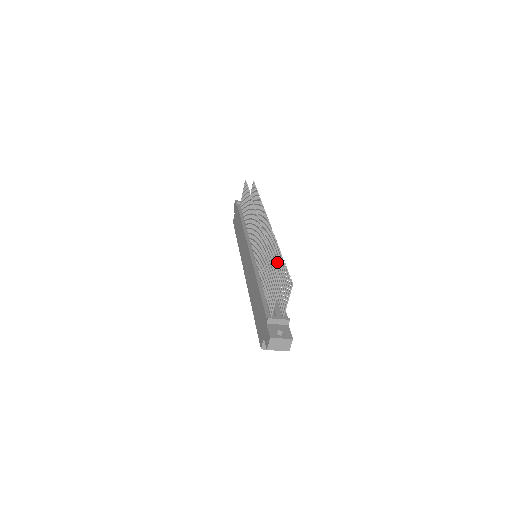
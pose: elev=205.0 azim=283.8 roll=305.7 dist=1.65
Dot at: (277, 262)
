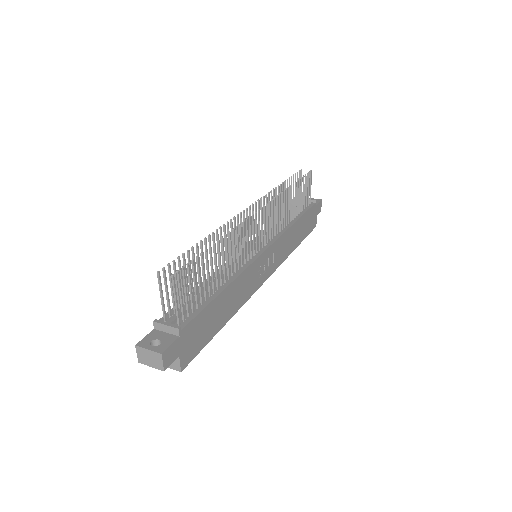
Dot at: (218, 255)
